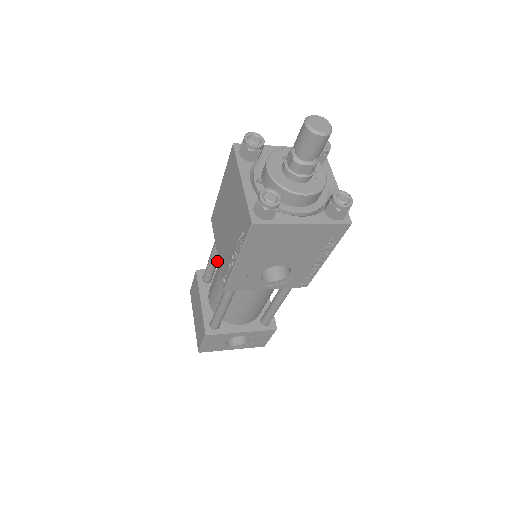
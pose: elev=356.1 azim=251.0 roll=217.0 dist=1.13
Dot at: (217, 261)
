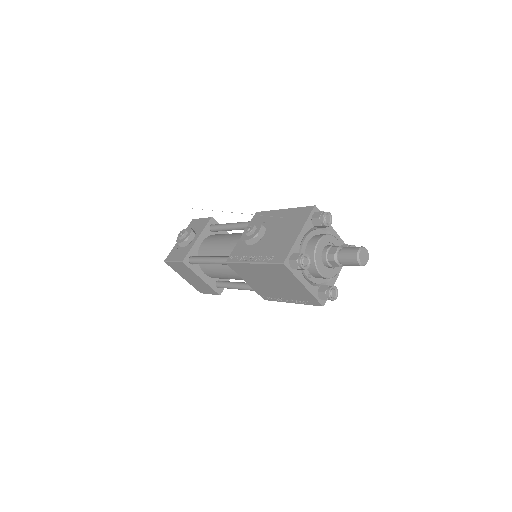
Dot at: occluded
